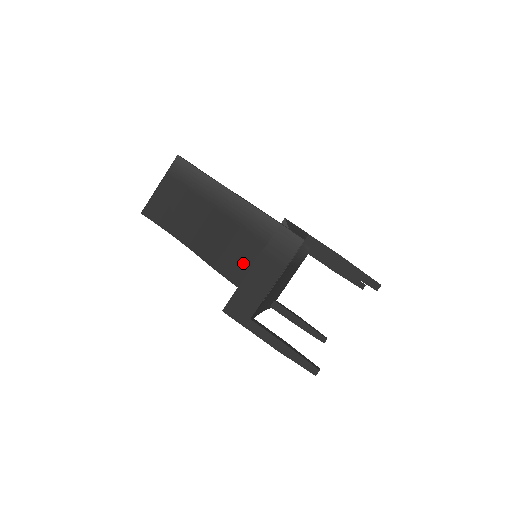
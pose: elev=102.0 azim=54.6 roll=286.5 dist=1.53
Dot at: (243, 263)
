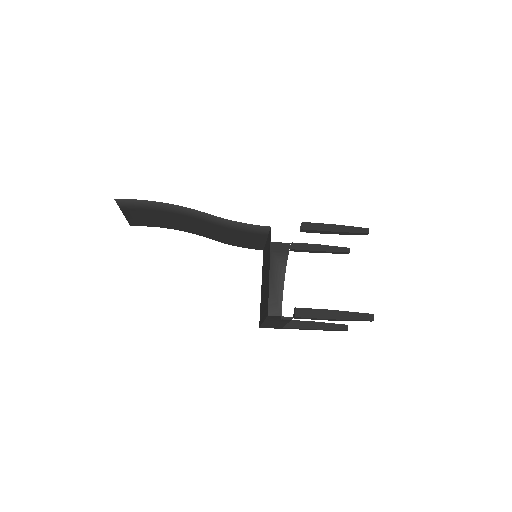
Dot at: (247, 242)
